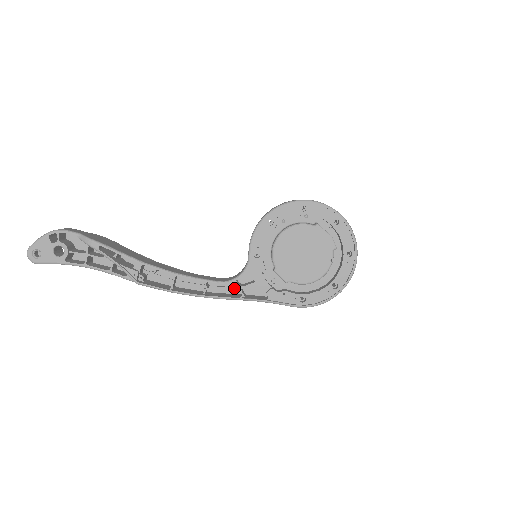
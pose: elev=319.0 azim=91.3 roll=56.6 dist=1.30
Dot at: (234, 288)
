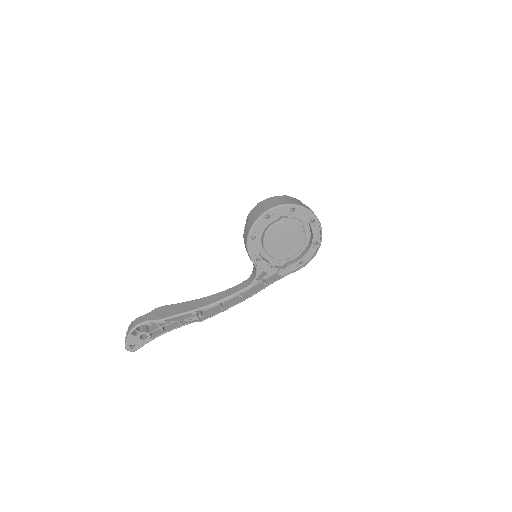
Dot at: (256, 281)
